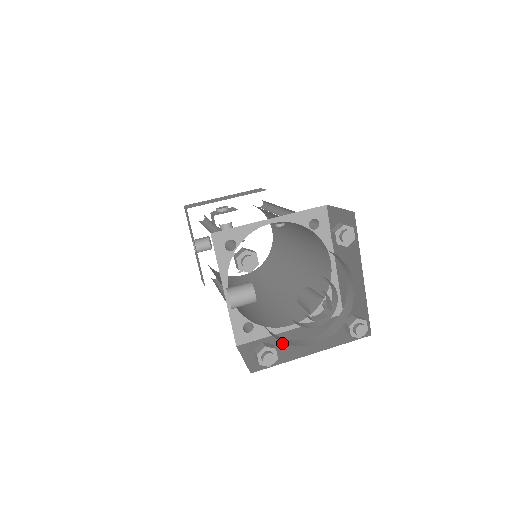
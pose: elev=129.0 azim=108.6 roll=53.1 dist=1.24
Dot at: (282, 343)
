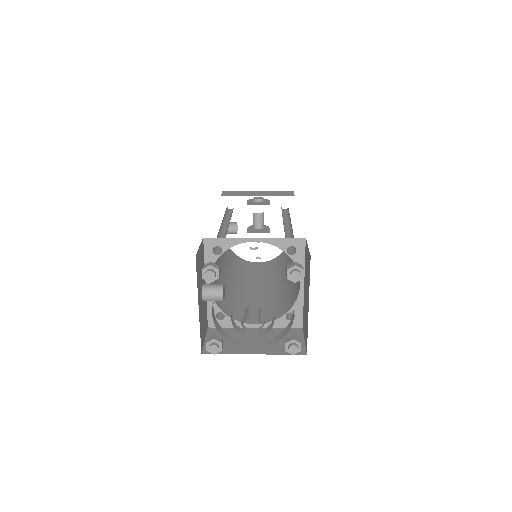
Dot at: (240, 337)
